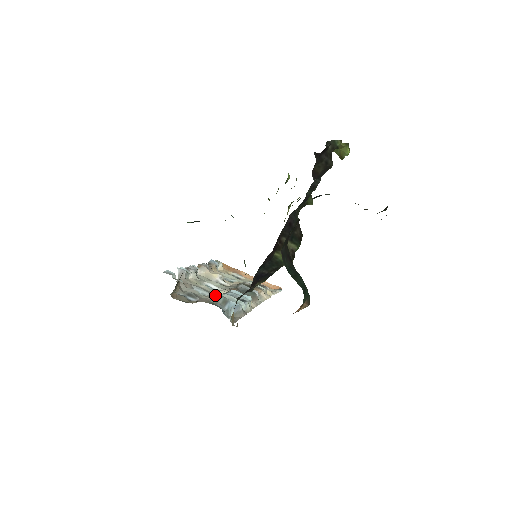
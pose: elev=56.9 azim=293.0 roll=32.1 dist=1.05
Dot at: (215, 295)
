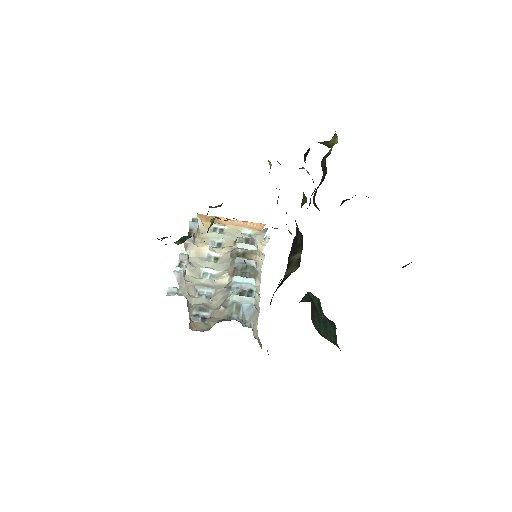
Dot at: (221, 292)
